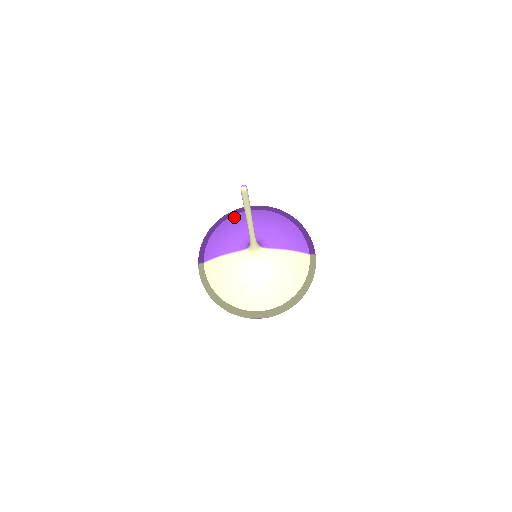
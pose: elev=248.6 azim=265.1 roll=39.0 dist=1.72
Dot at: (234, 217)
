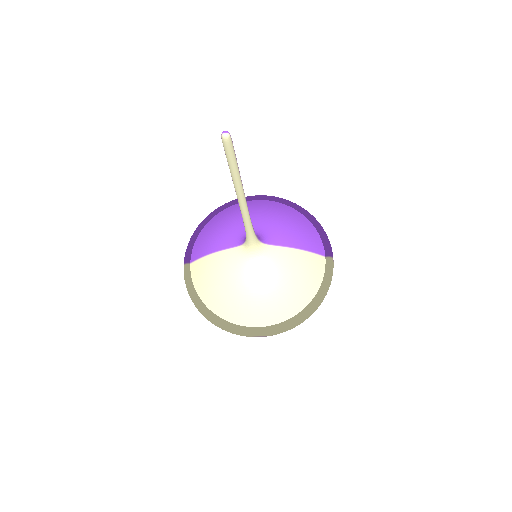
Dot at: (231, 208)
